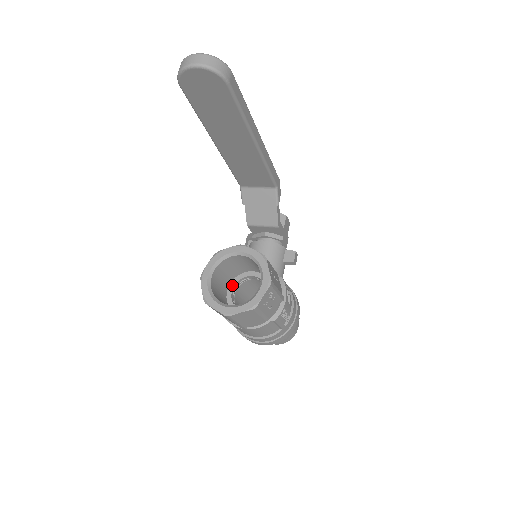
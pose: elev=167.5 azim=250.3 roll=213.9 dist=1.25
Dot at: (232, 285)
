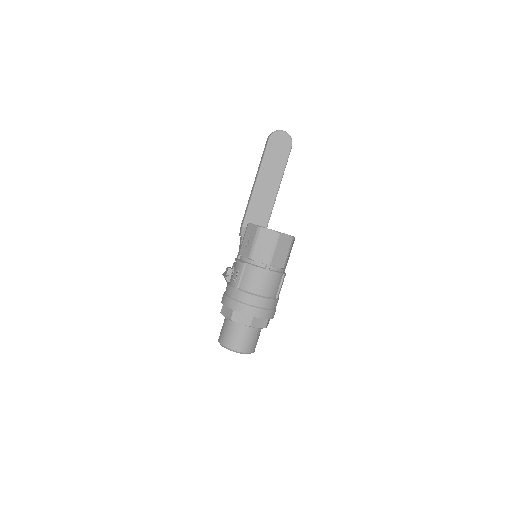
Dot at: occluded
